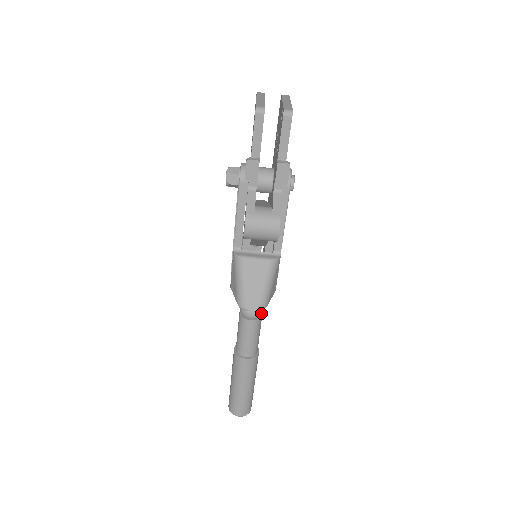
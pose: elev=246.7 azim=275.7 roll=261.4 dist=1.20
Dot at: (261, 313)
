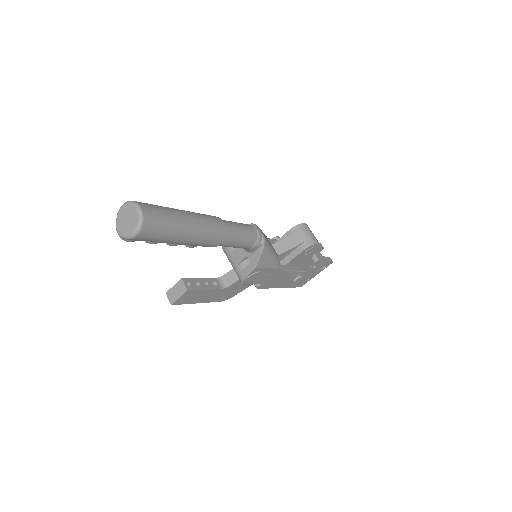
Dot at: (259, 241)
